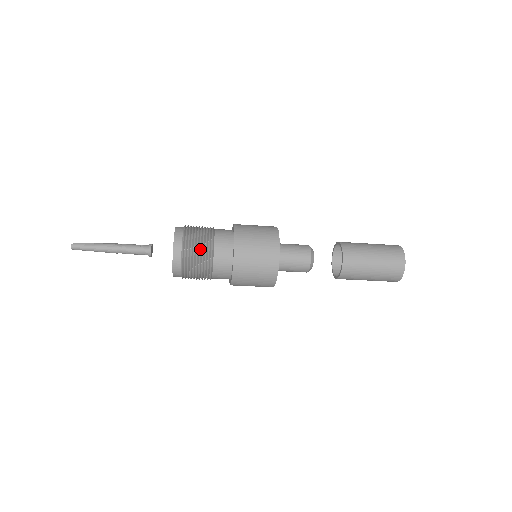
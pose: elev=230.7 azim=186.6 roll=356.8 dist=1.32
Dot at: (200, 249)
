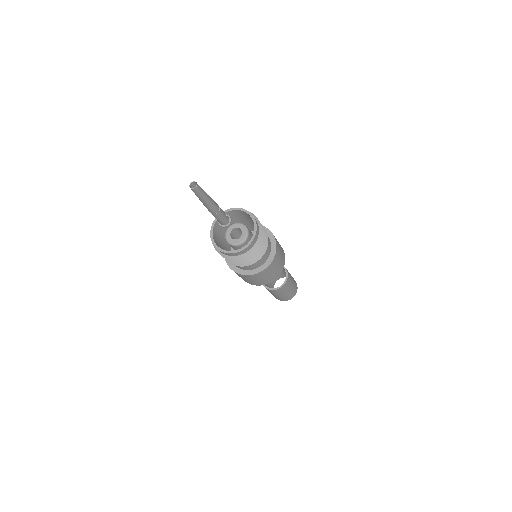
Dot at: (264, 245)
